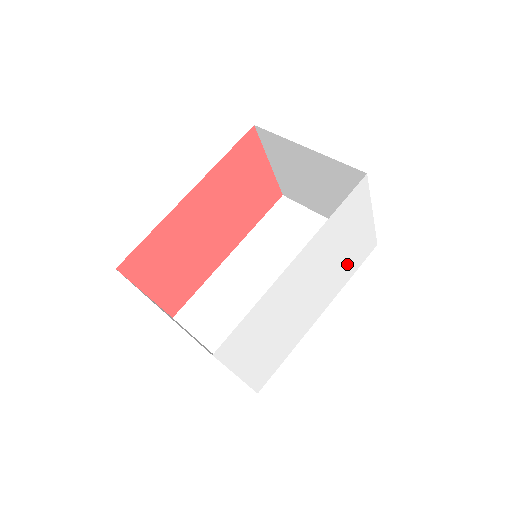
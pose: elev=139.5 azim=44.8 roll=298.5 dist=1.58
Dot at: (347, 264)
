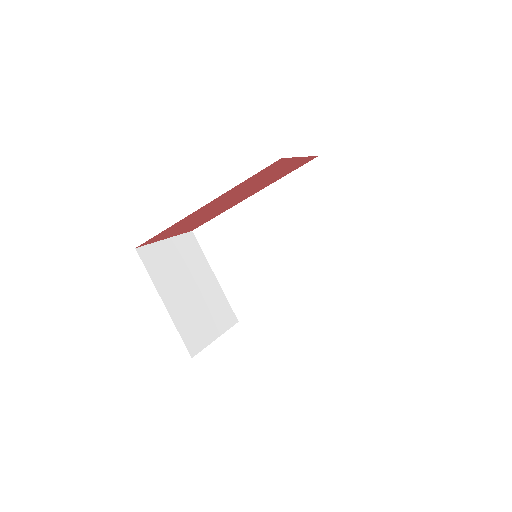
Dot at: occluded
